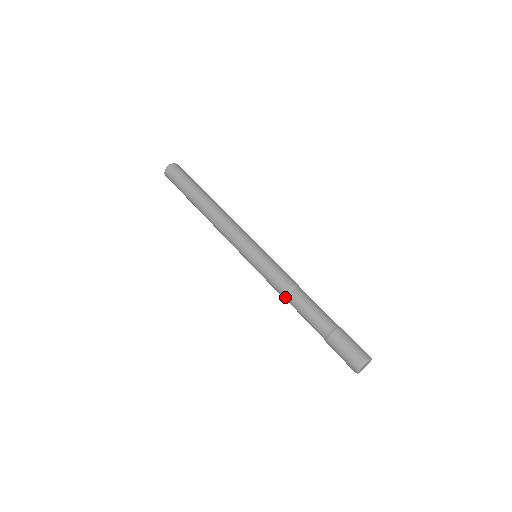
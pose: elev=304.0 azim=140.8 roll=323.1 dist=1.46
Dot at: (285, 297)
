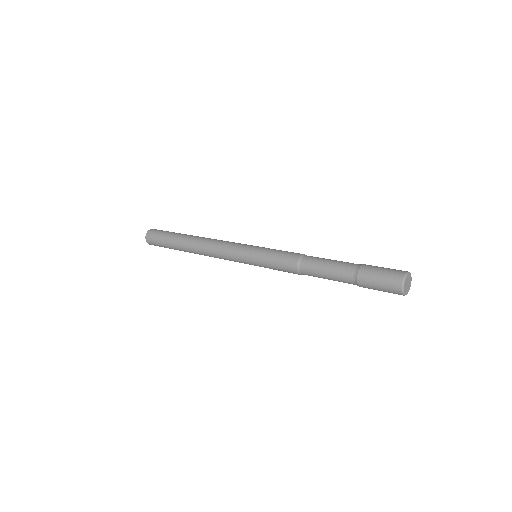
Dot at: (300, 261)
